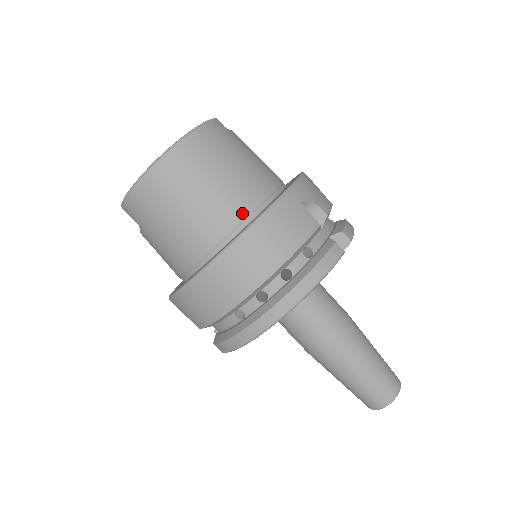
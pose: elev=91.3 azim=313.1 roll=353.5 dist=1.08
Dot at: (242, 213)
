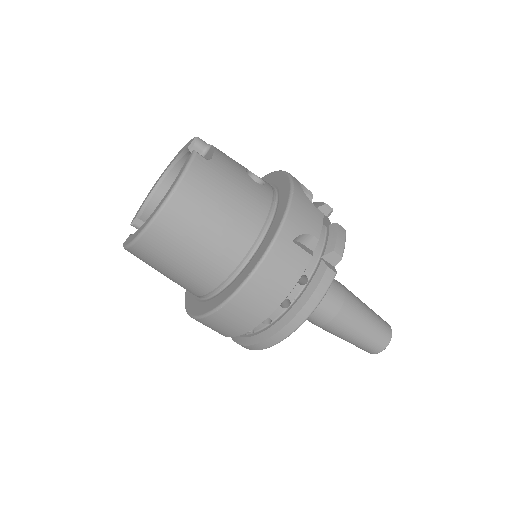
Dot at: (238, 257)
